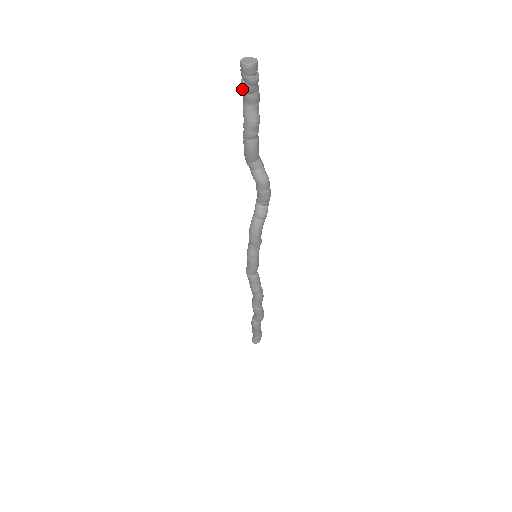
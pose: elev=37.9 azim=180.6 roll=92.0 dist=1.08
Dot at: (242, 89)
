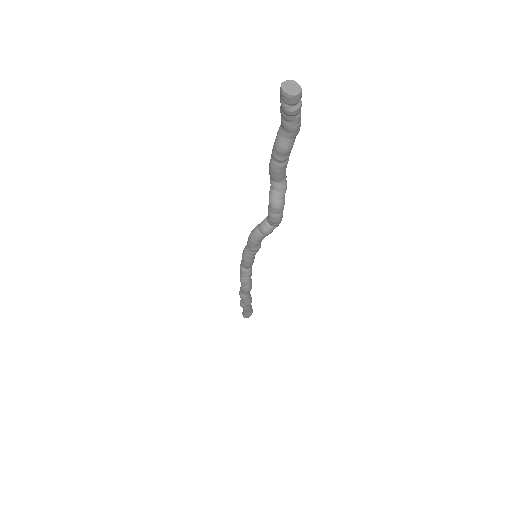
Dot at: (281, 109)
